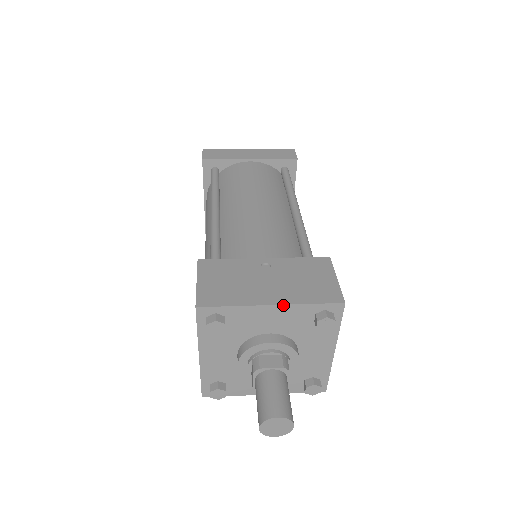
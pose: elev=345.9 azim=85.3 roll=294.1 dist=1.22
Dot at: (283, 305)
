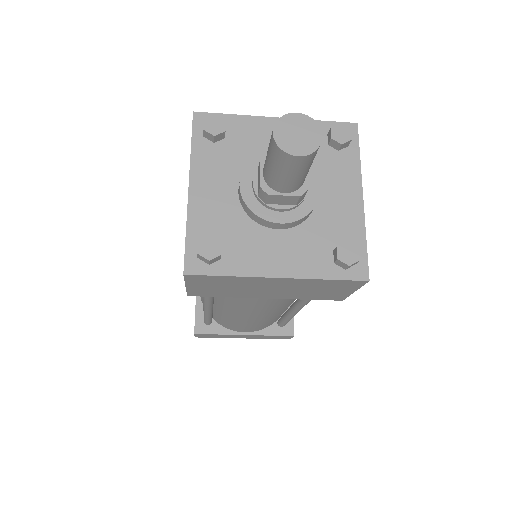
Dot at: occluded
